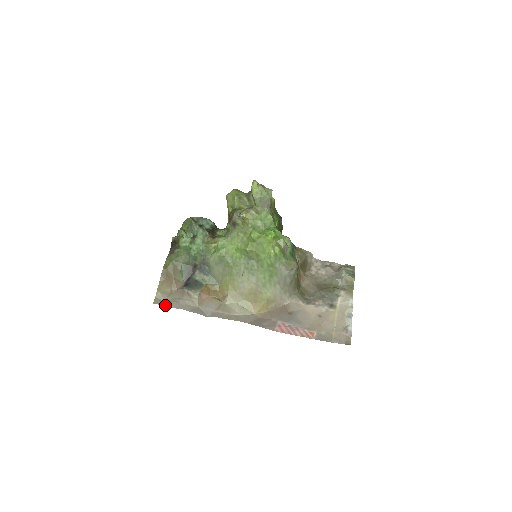
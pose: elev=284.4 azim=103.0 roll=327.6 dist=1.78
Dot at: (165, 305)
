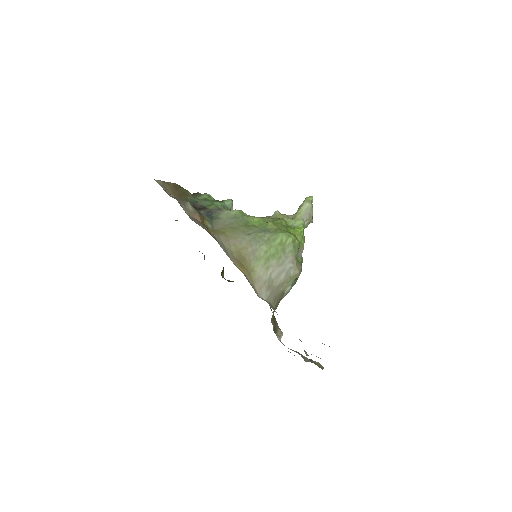
Dot at: occluded
